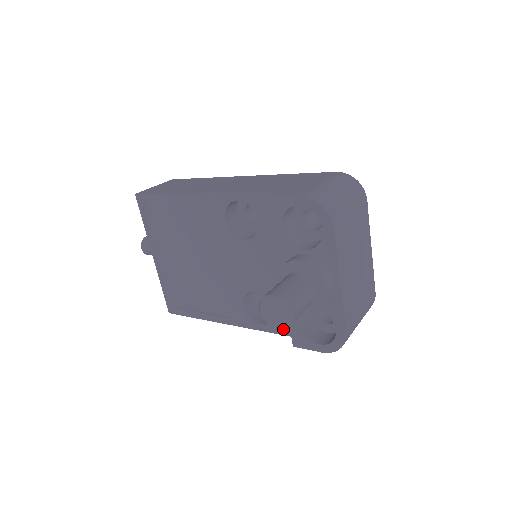
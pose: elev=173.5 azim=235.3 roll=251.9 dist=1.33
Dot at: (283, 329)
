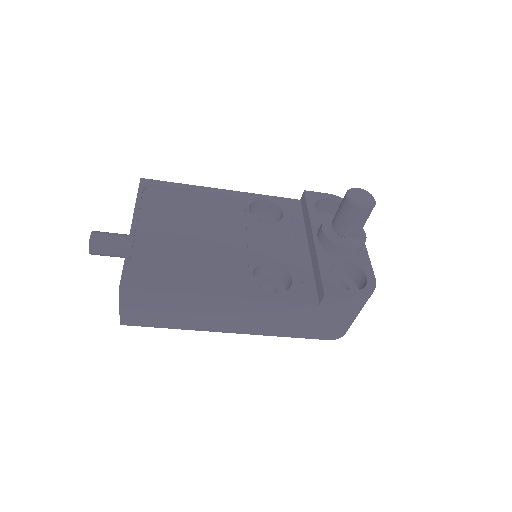
Dot at: (300, 296)
